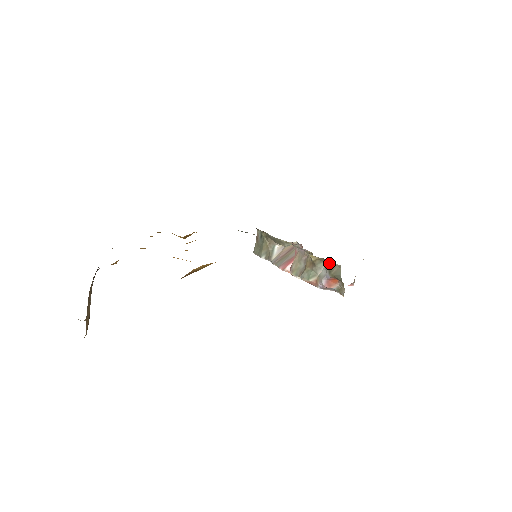
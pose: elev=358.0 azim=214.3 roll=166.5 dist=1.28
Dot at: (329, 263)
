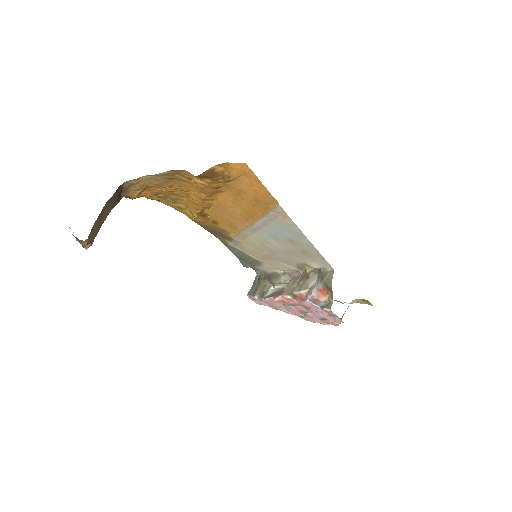
Dot at: (323, 271)
